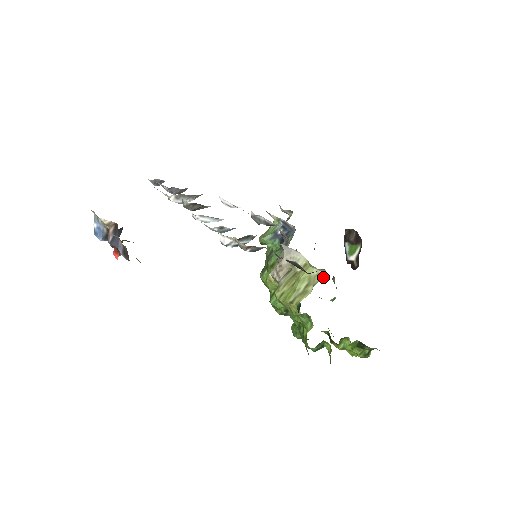
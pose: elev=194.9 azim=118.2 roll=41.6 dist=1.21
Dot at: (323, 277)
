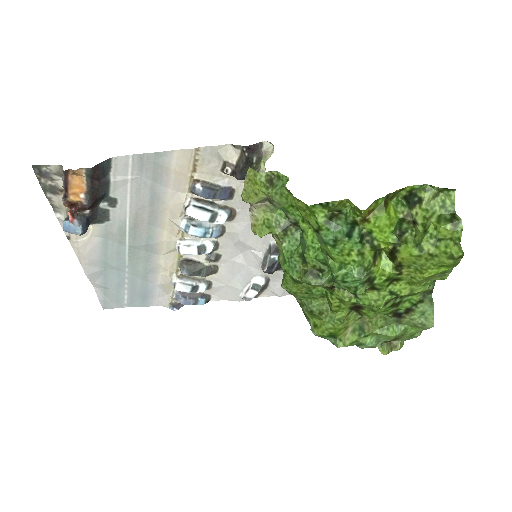
Dot at: (270, 146)
